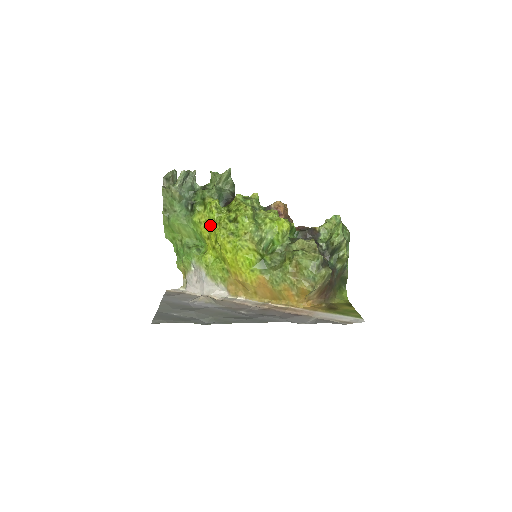
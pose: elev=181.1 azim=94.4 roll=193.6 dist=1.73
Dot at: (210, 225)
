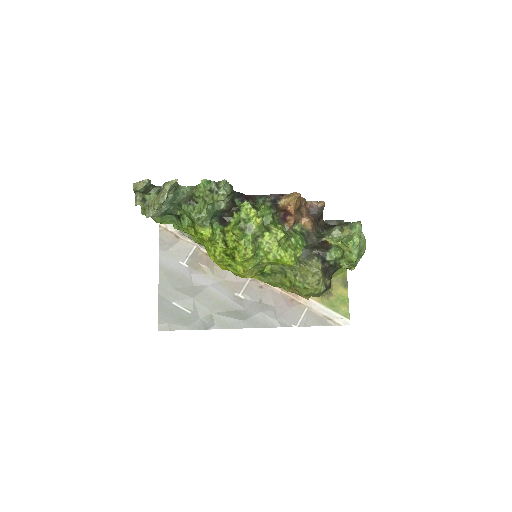
Dot at: (203, 244)
